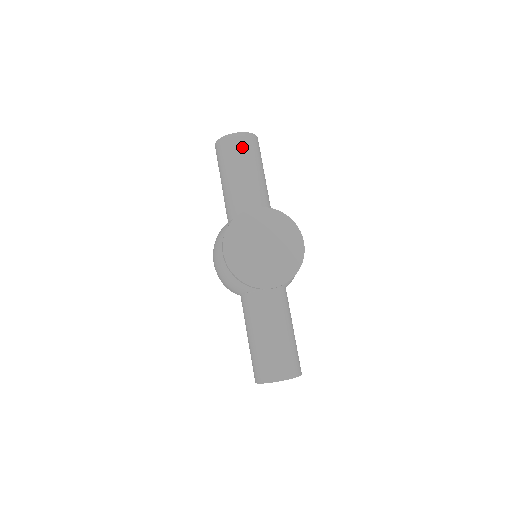
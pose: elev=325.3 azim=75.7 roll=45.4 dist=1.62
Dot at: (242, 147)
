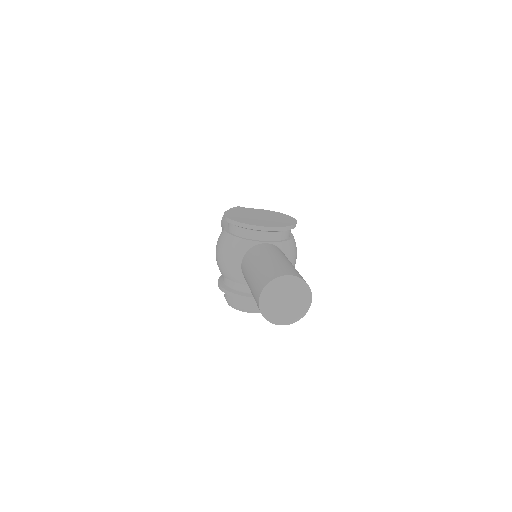
Dot at: occluded
